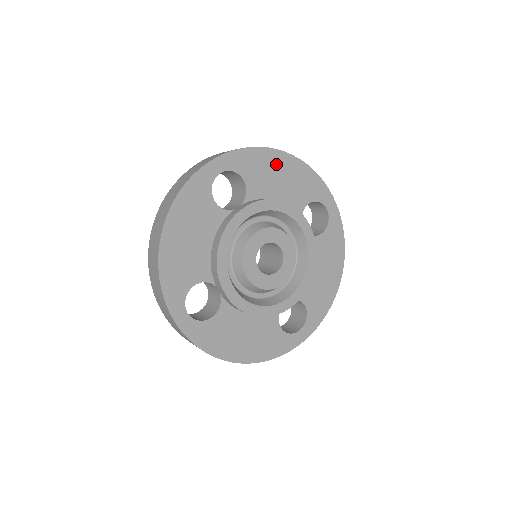
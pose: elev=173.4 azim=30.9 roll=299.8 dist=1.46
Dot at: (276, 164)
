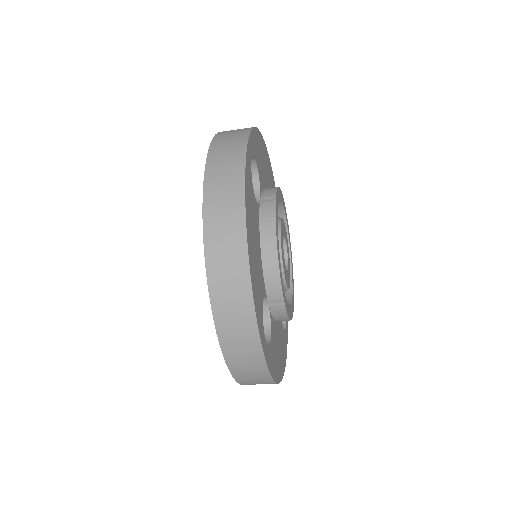
Dot at: occluded
